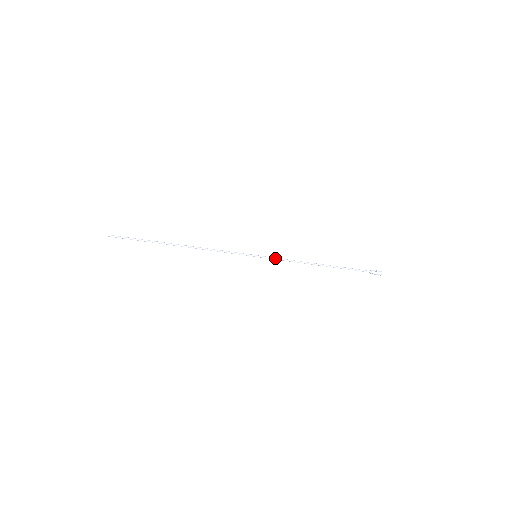
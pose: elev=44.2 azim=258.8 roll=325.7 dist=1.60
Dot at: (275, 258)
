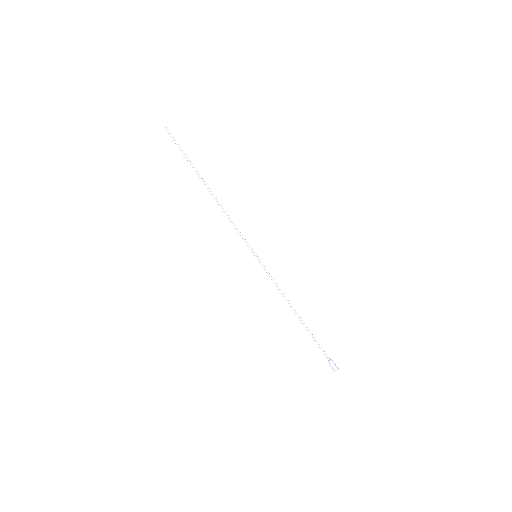
Dot at: occluded
